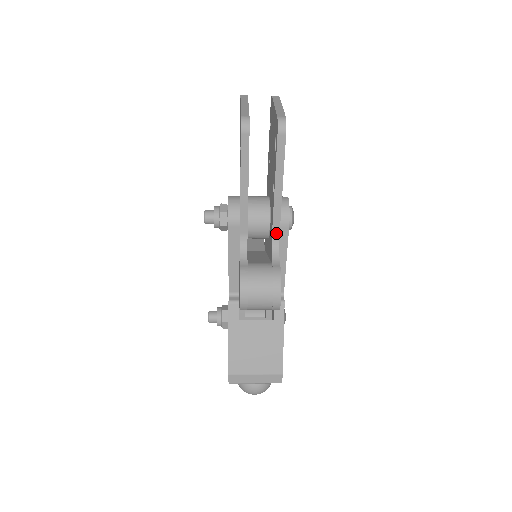
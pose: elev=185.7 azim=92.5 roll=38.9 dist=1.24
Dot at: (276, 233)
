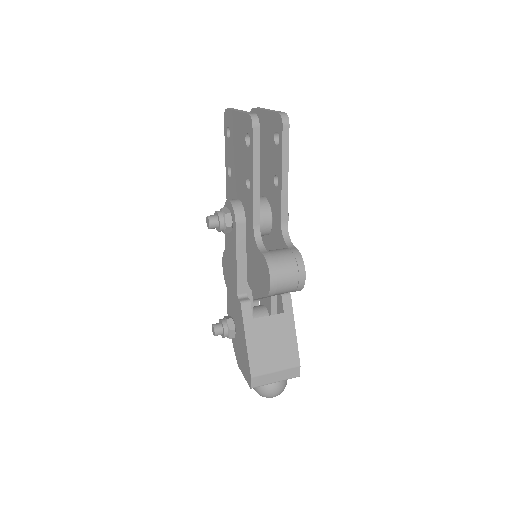
Dot at: (284, 221)
